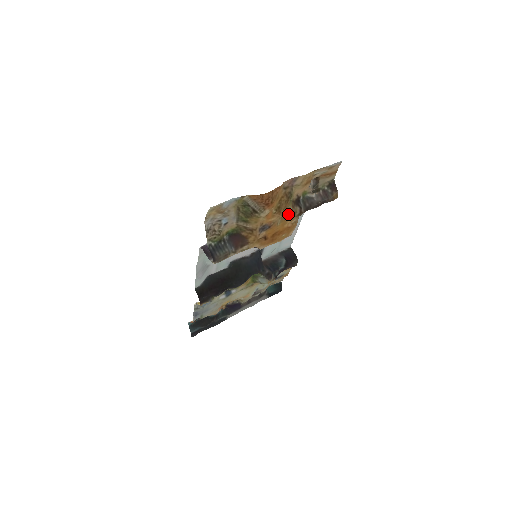
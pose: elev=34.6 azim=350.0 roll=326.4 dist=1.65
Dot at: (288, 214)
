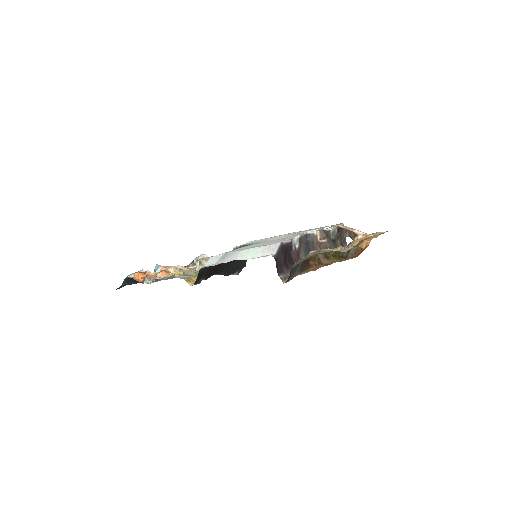
Dot at: occluded
